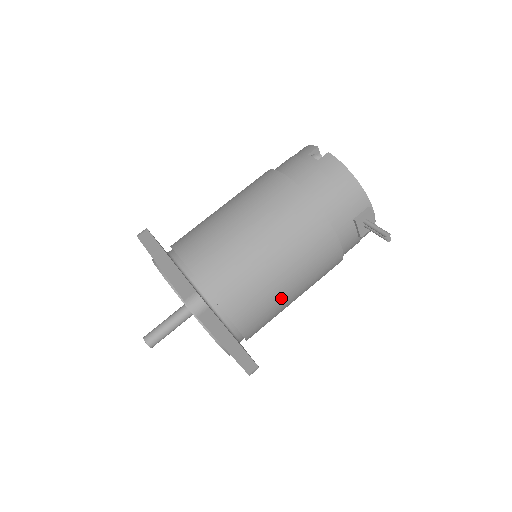
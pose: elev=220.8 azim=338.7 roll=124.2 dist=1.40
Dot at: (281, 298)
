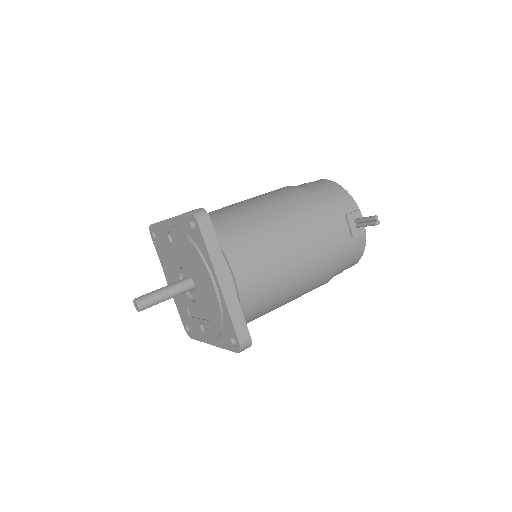
Dot at: (278, 262)
